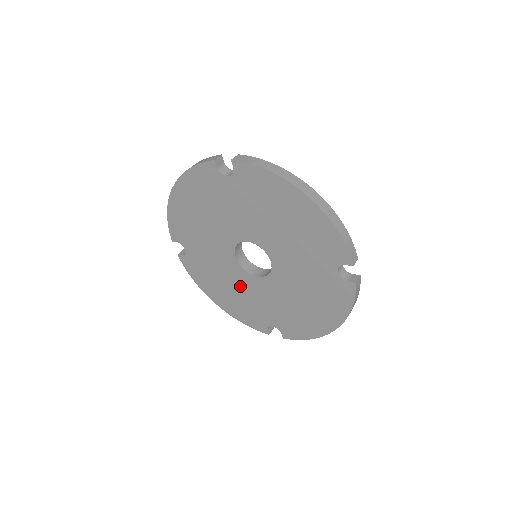
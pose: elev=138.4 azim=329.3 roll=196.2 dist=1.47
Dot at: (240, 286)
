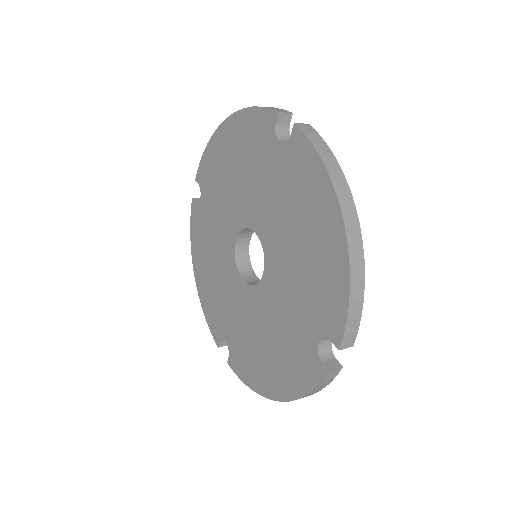
Dot at: (266, 320)
